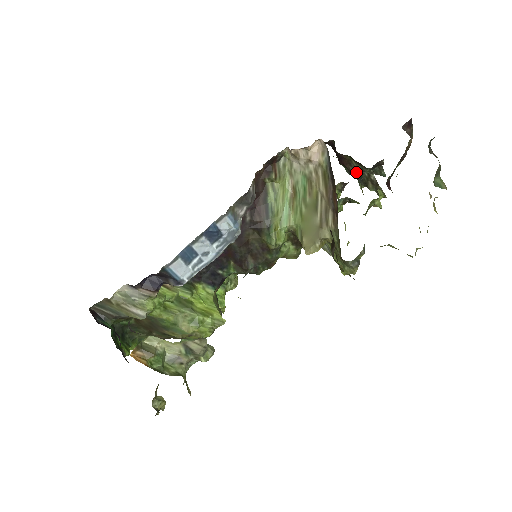
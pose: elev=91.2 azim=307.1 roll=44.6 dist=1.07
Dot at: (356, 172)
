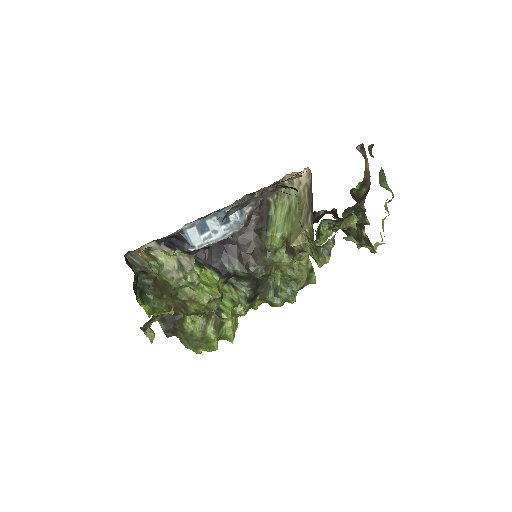
Dot at: (354, 235)
